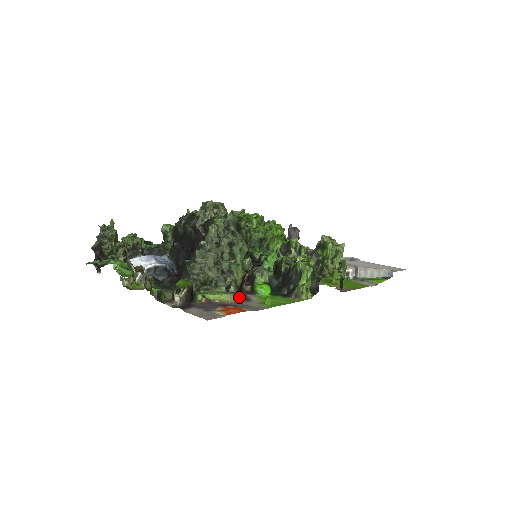
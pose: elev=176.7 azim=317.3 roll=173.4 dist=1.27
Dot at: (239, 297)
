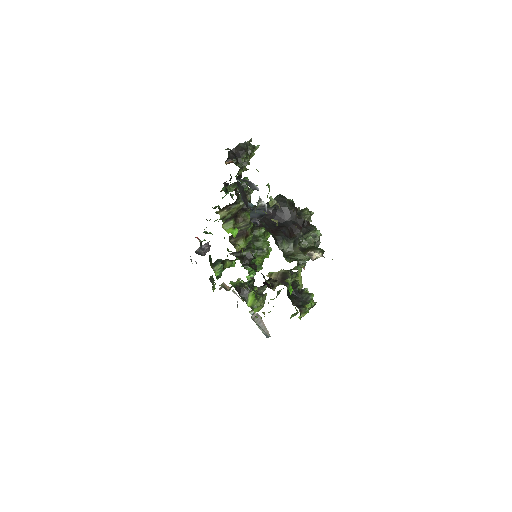
Dot at: (302, 284)
